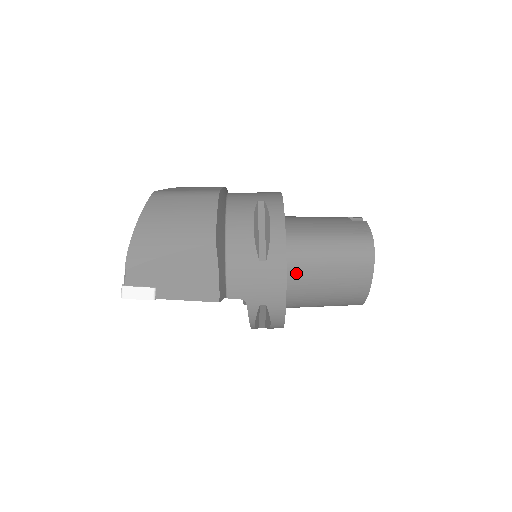
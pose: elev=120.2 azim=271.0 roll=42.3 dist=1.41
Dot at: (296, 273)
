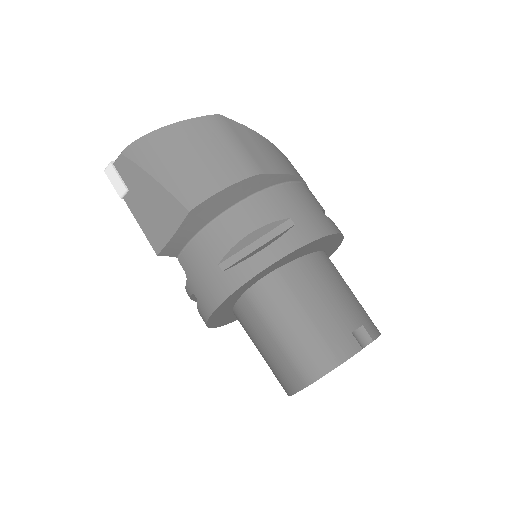
Dot at: (248, 308)
